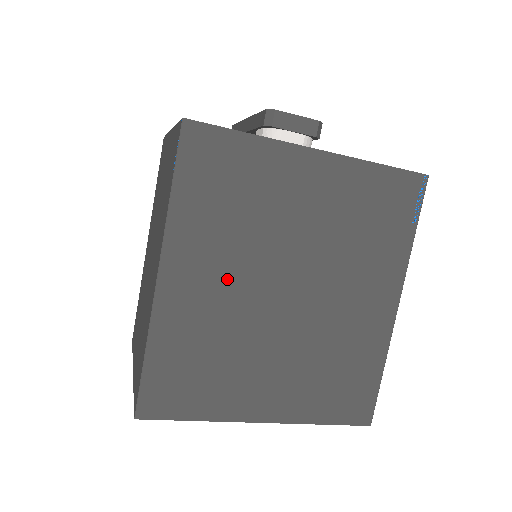
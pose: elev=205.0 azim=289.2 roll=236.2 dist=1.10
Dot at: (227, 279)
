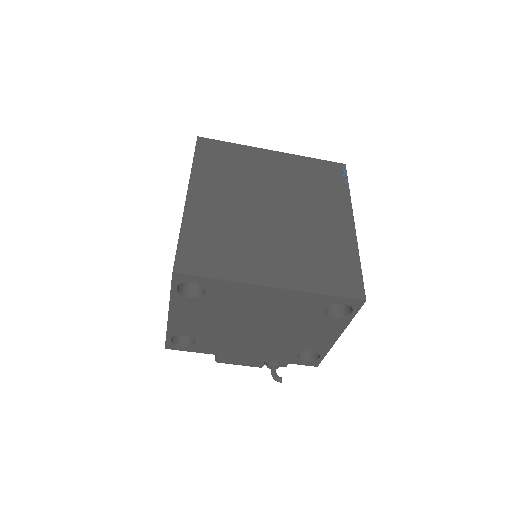
Dot at: (231, 200)
